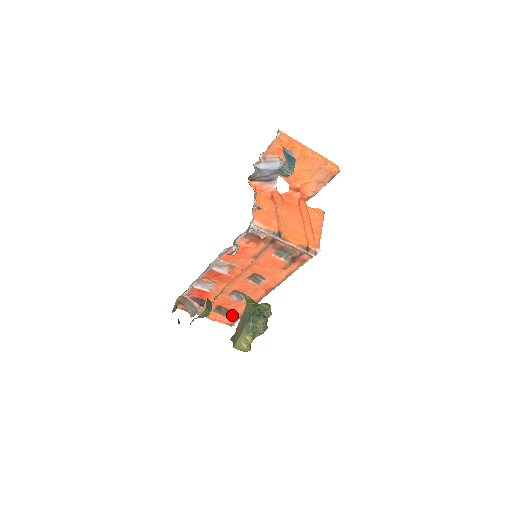
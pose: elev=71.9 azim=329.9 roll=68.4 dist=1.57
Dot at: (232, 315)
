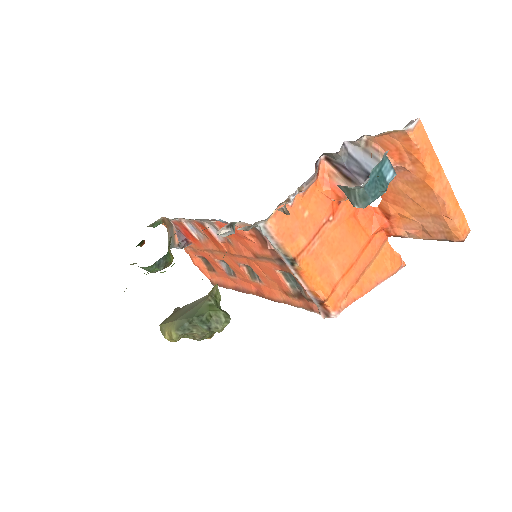
Dot at: (217, 276)
